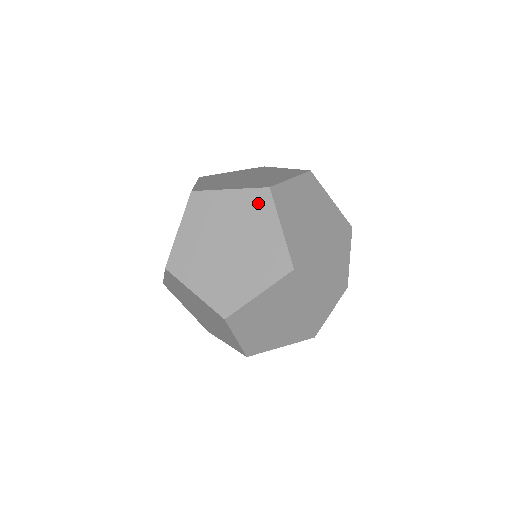
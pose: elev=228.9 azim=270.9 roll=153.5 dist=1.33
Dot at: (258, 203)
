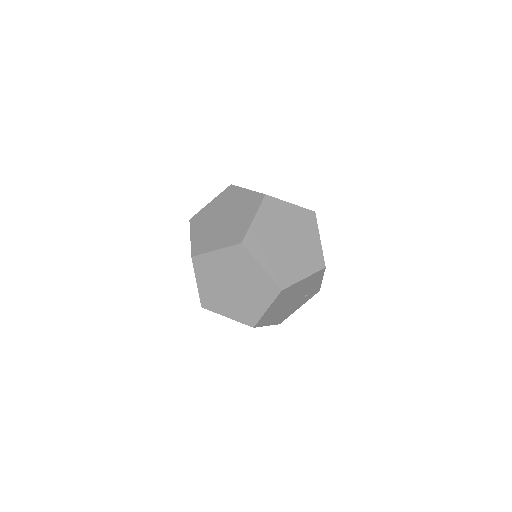
Dot at: occluded
